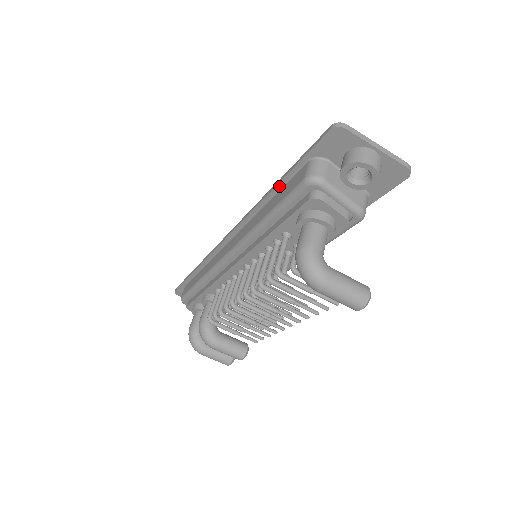
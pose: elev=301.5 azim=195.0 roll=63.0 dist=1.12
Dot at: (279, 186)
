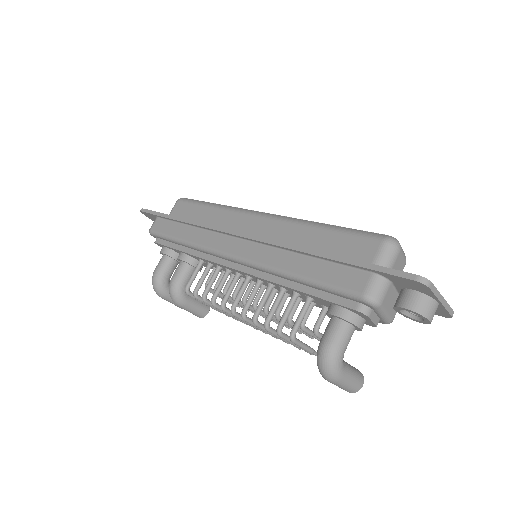
Dot at: (326, 259)
